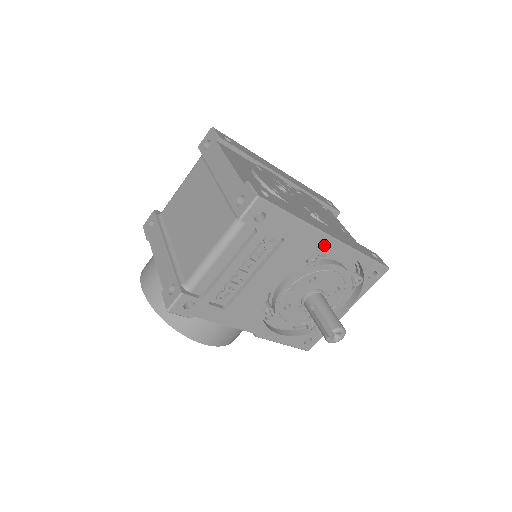
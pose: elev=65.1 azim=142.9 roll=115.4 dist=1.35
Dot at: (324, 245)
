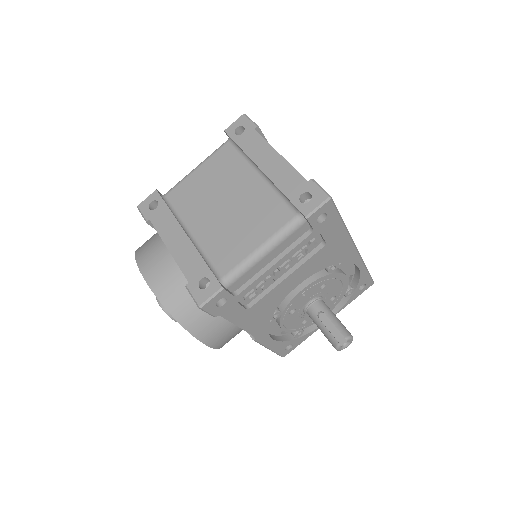
Dot at: (348, 254)
